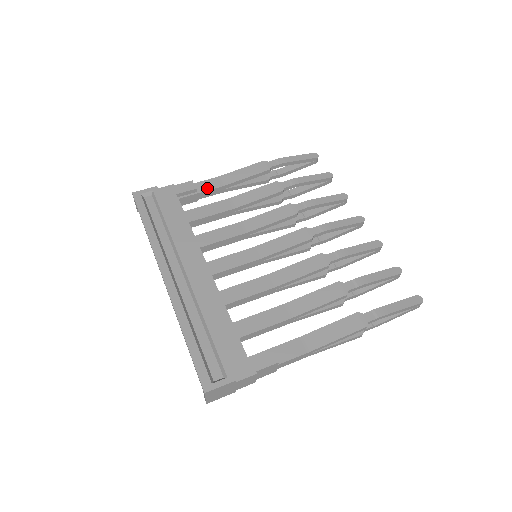
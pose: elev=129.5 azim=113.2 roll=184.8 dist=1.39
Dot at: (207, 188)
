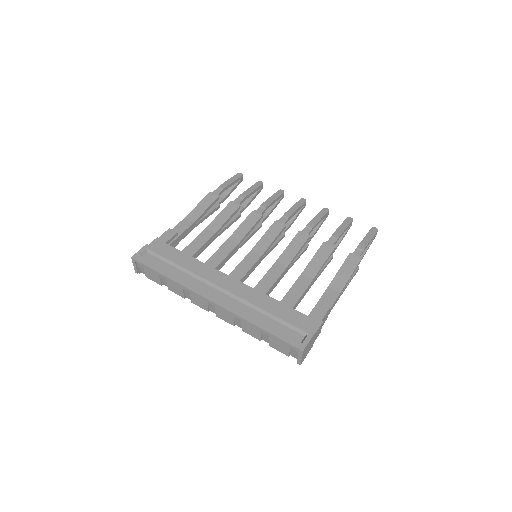
Dot at: (183, 229)
